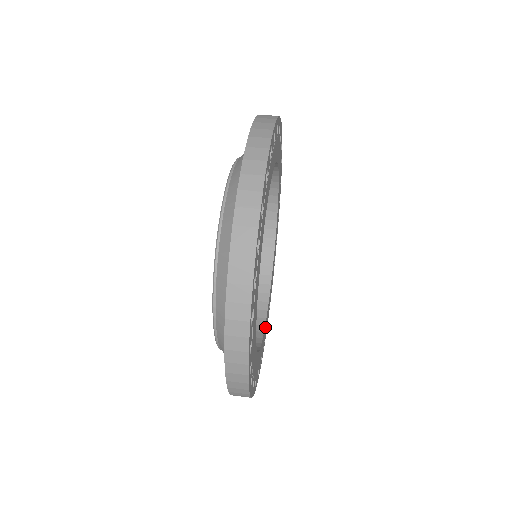
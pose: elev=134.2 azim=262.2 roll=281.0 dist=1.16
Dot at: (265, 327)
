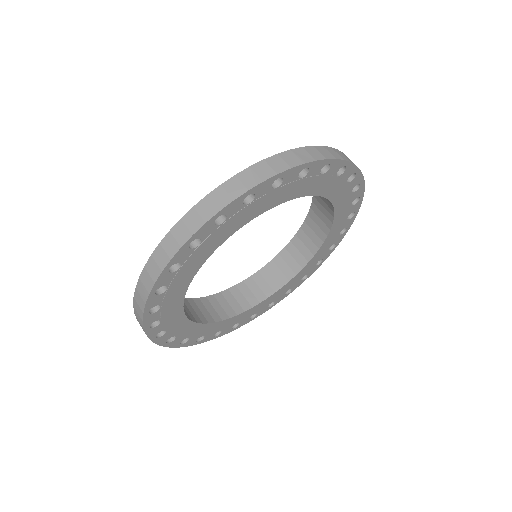
Dot at: (201, 327)
